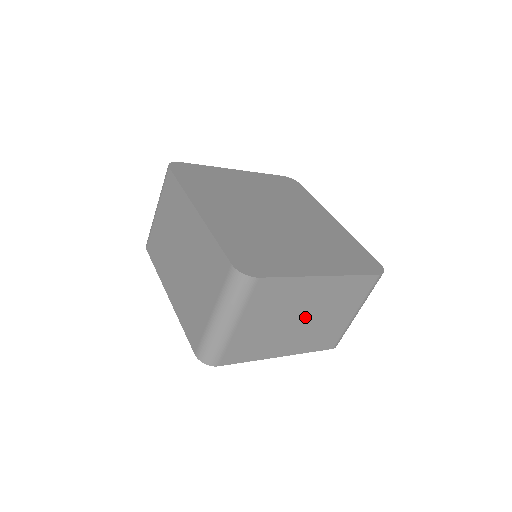
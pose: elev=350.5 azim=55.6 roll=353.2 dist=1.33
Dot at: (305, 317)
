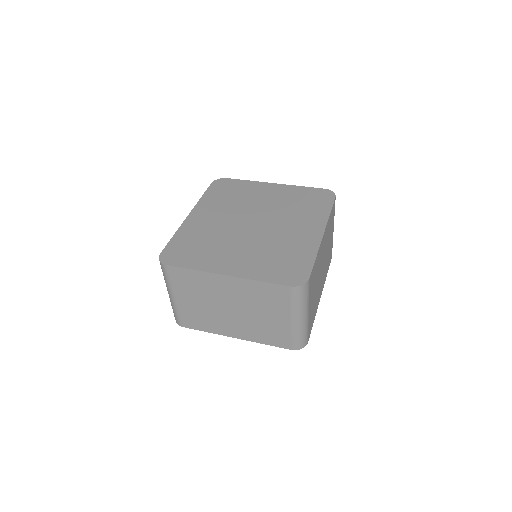
Dot at: (234, 308)
